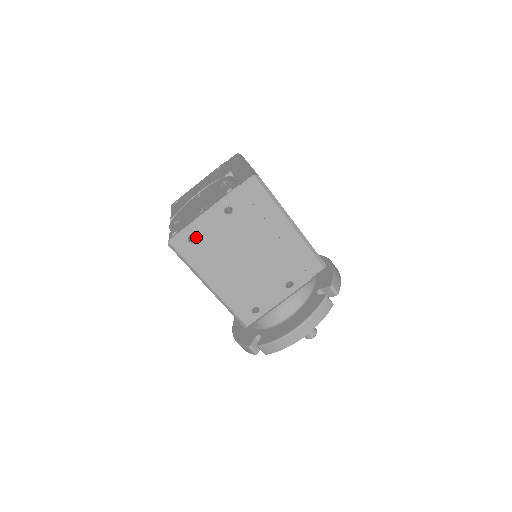
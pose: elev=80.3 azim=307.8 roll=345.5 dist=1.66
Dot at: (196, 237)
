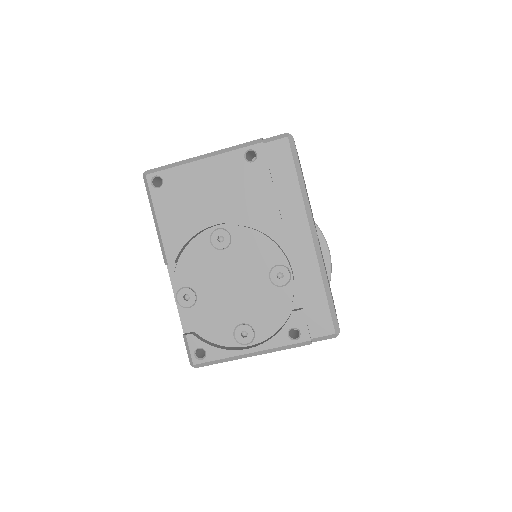
Dot at: occluded
